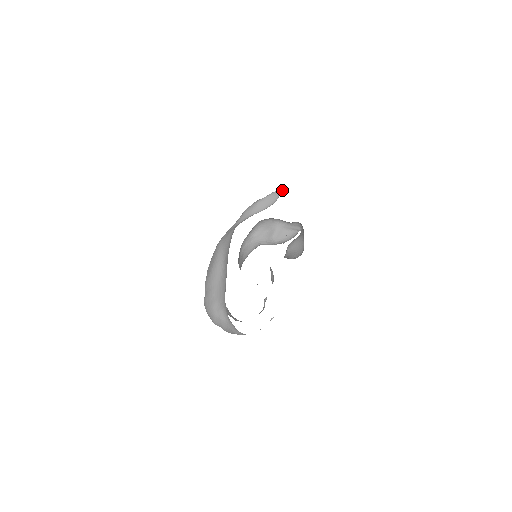
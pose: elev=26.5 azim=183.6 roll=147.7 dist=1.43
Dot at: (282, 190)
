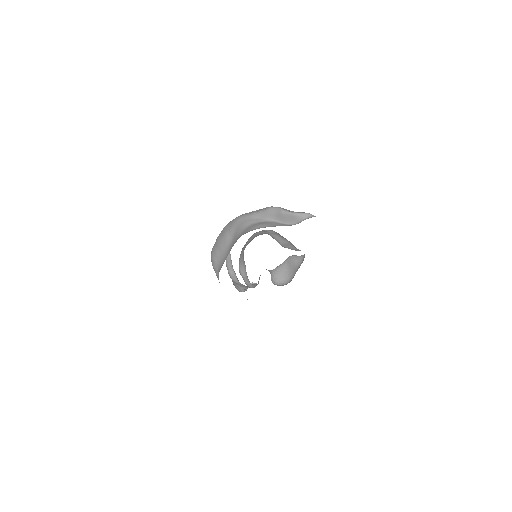
Dot at: (305, 218)
